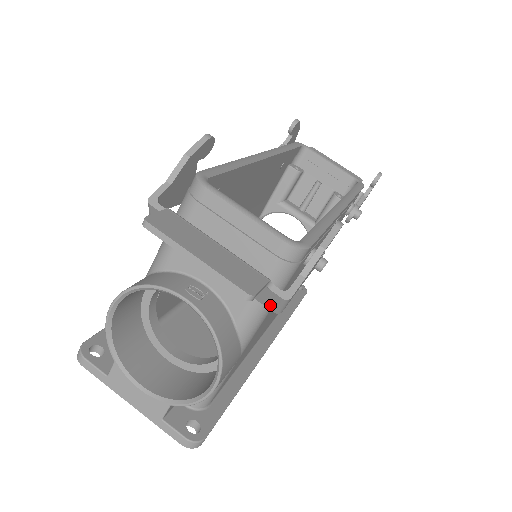
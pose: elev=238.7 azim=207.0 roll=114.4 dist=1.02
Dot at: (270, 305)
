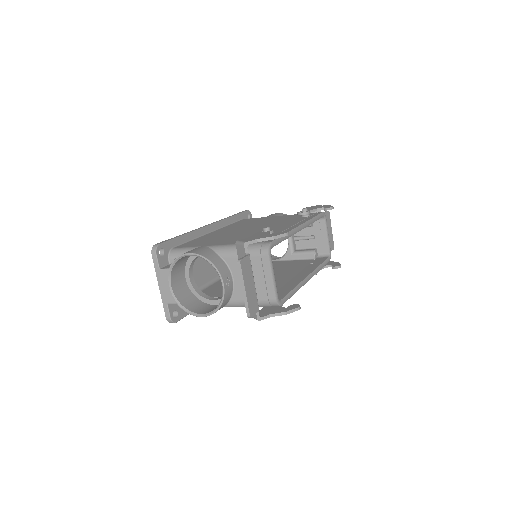
Dot at: occluded
